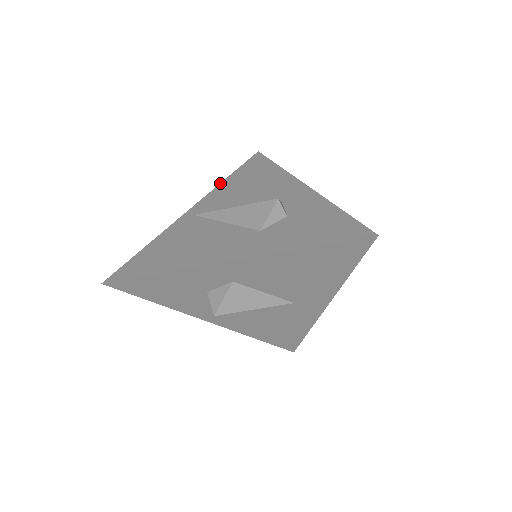
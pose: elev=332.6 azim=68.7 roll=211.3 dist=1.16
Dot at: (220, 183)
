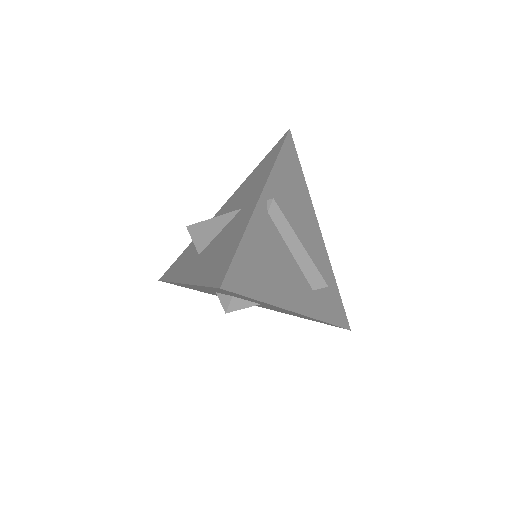
Dot at: occluded
